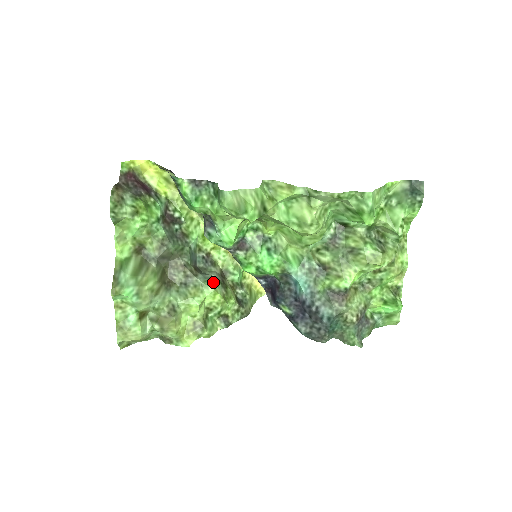
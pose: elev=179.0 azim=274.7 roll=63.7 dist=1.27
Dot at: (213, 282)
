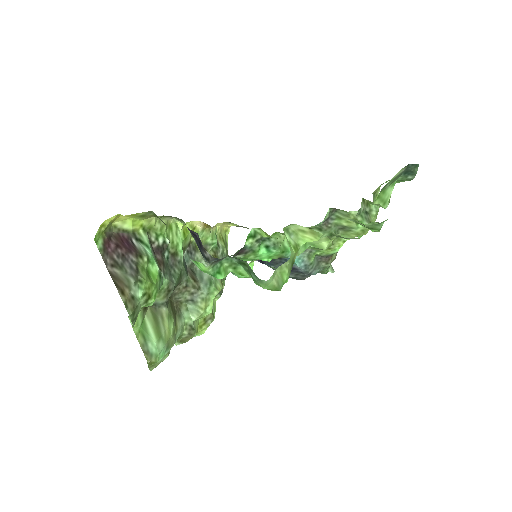
Dot at: (213, 283)
